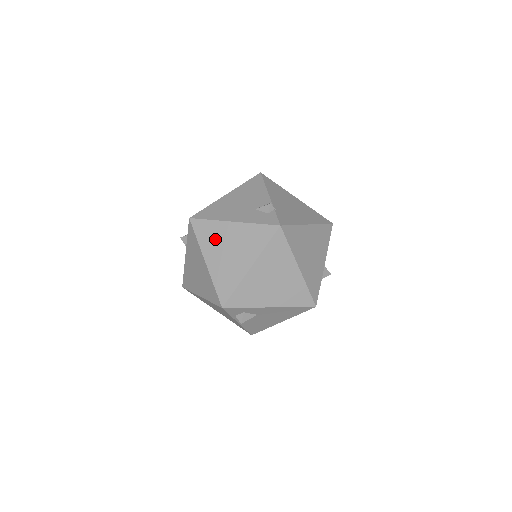
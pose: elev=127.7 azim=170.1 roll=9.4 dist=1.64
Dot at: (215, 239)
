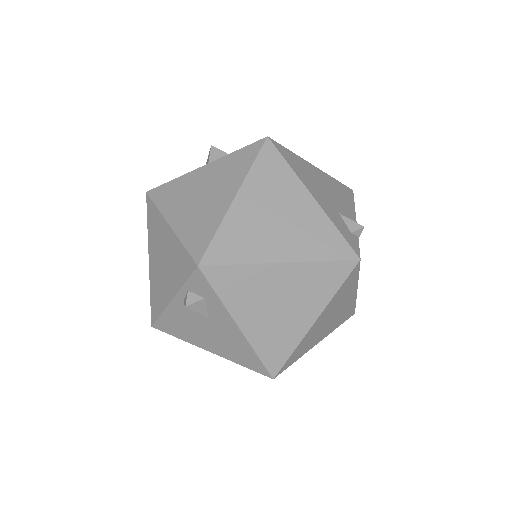
Dot at: (273, 188)
